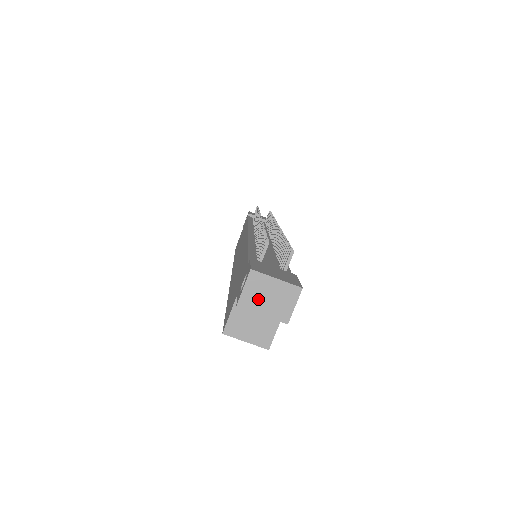
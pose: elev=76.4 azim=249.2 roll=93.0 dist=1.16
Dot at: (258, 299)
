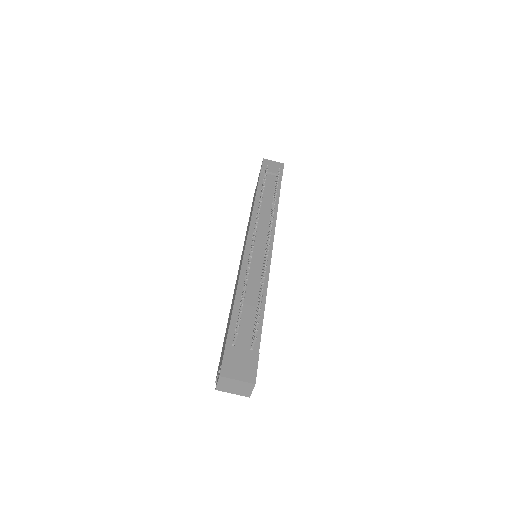
Dot at: (228, 388)
